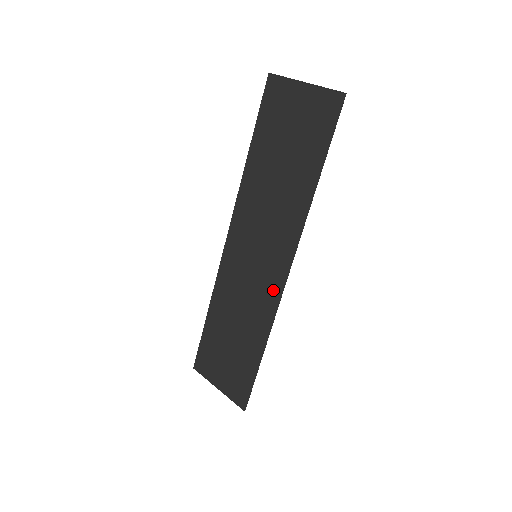
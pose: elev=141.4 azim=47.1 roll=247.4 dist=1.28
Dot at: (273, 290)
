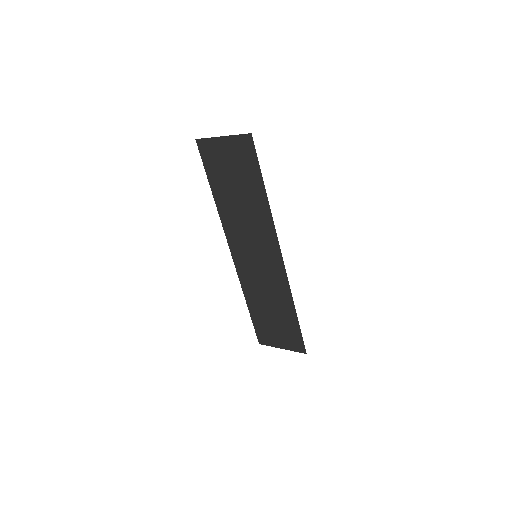
Dot at: (279, 272)
